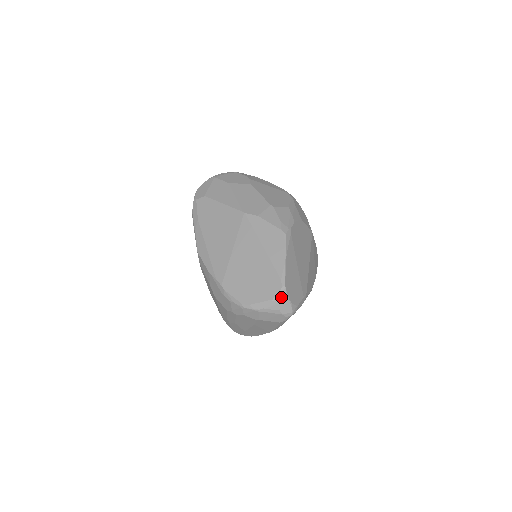
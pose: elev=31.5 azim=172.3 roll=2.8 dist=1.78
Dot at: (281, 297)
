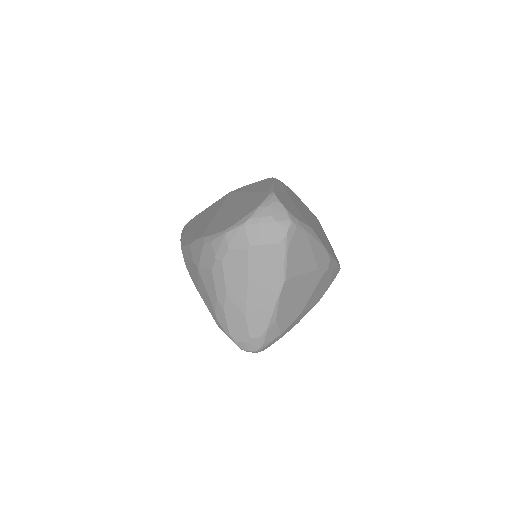
Dot at: (270, 201)
